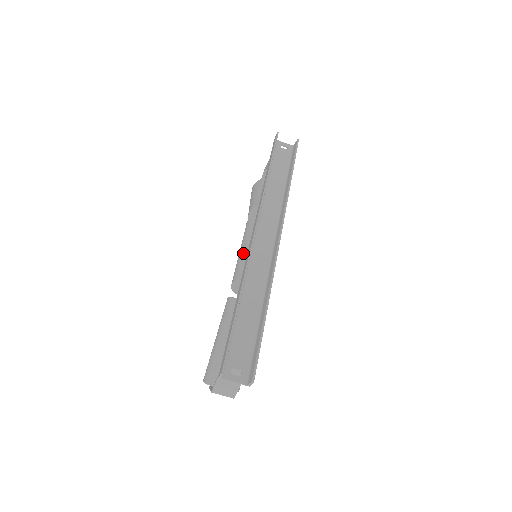
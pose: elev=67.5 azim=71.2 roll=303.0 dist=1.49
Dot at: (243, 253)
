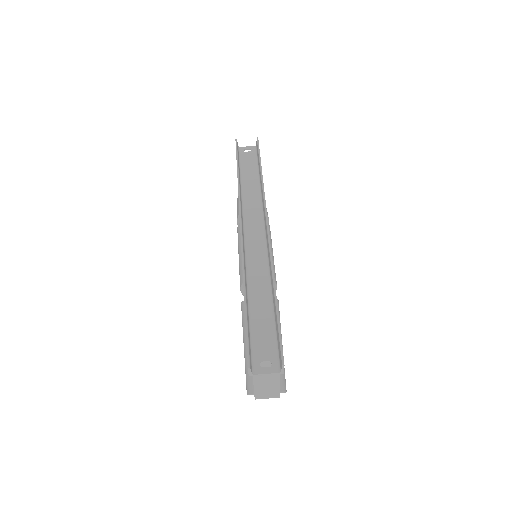
Dot at: (241, 257)
